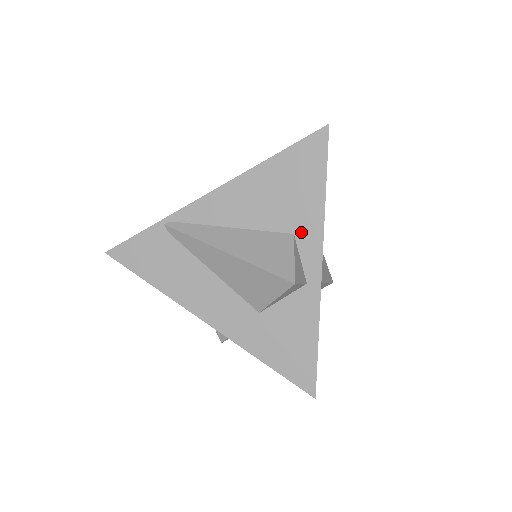
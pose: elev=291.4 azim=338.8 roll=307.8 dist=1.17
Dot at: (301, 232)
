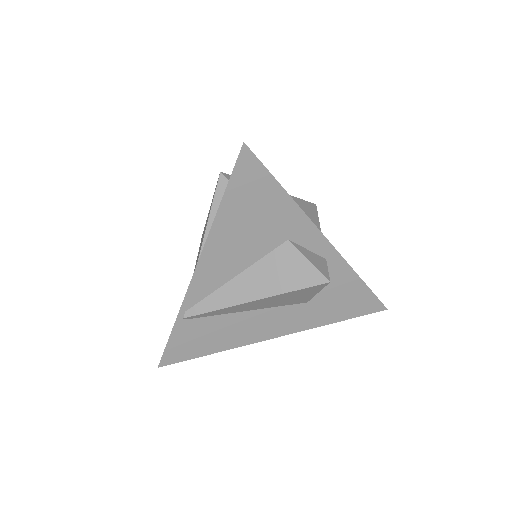
Dot at: (292, 234)
